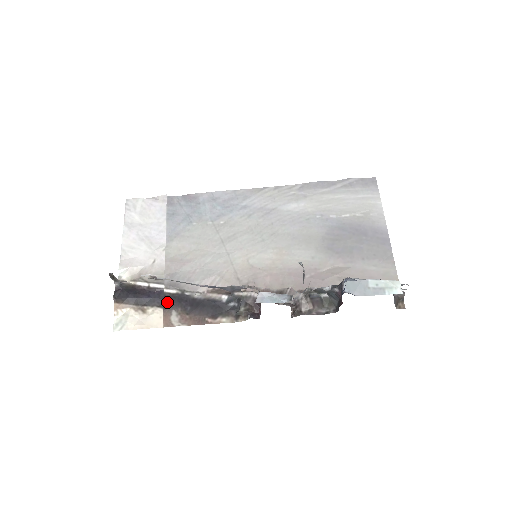
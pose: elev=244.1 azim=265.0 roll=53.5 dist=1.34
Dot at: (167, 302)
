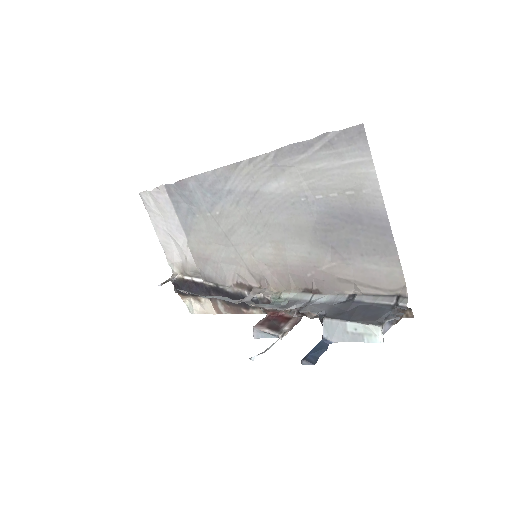
Dot at: (210, 293)
